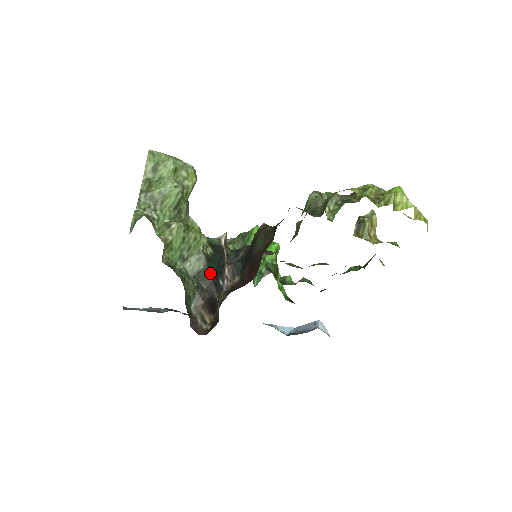
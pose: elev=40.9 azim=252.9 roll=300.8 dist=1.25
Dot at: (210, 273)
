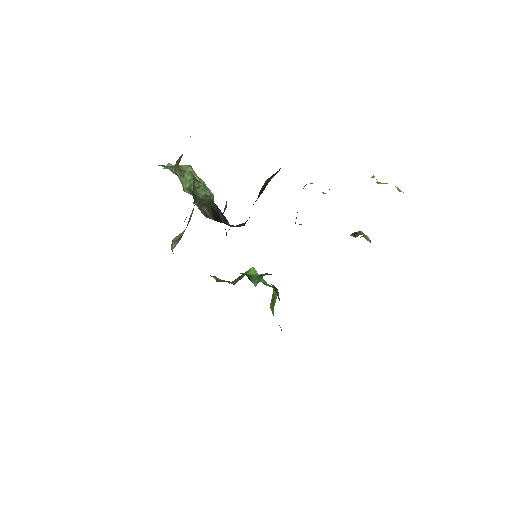
Dot at: (216, 205)
